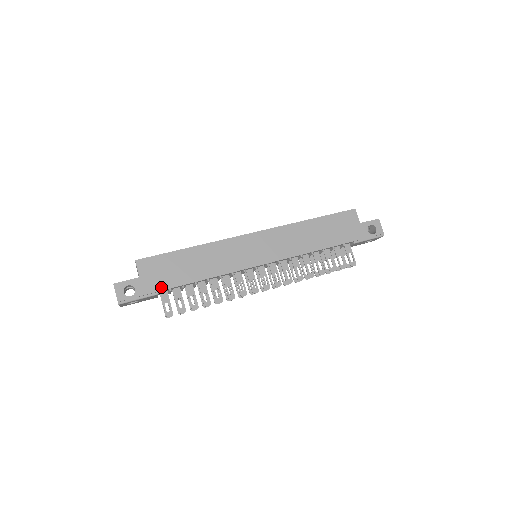
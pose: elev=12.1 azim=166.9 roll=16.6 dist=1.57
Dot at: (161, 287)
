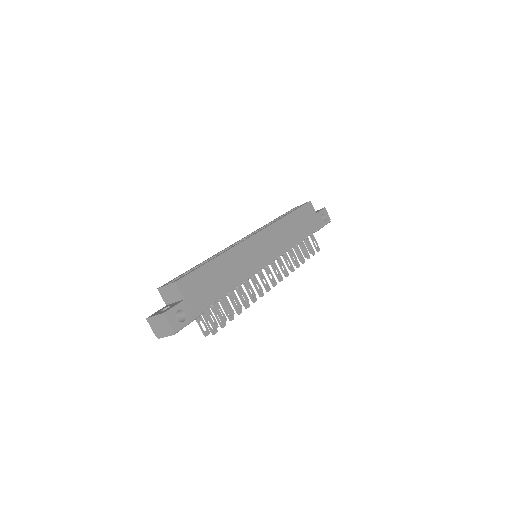
Dot at: (205, 305)
